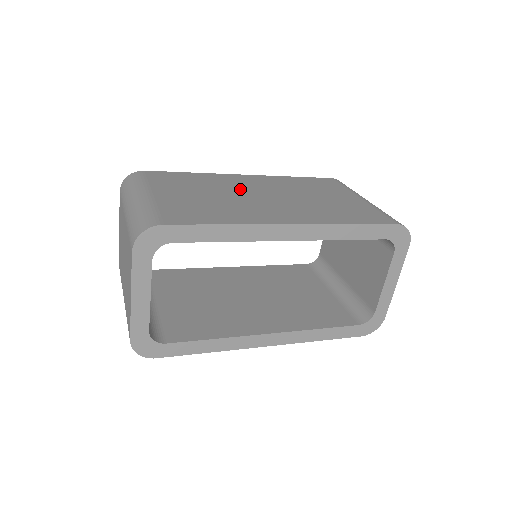
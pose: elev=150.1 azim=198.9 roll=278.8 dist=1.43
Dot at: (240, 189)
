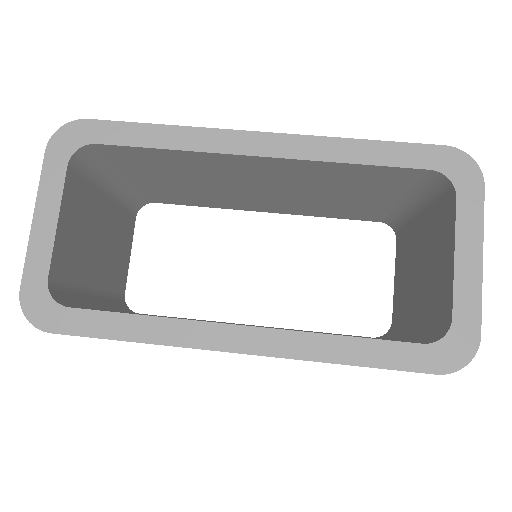
Dot at: occluded
